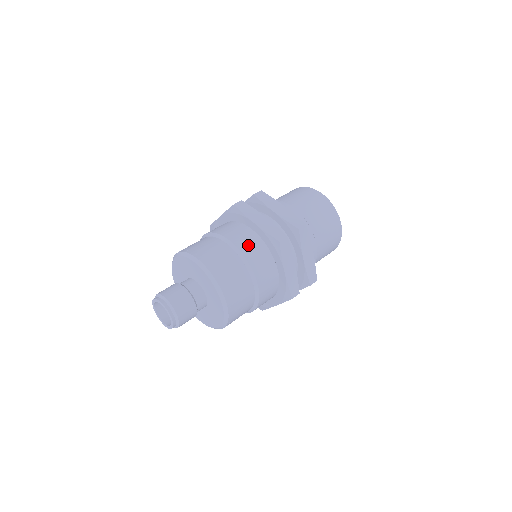
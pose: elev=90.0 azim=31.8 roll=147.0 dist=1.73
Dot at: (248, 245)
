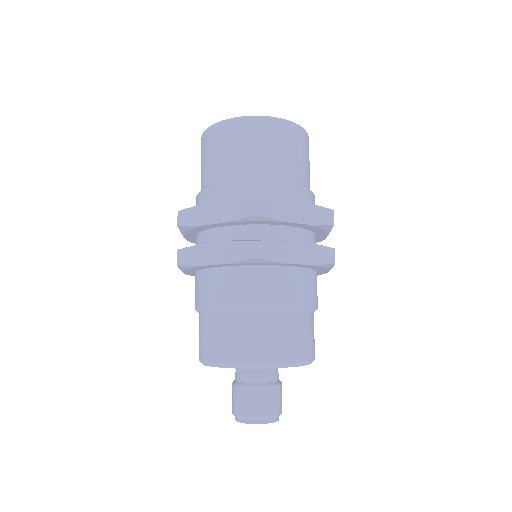
Dot at: (237, 291)
